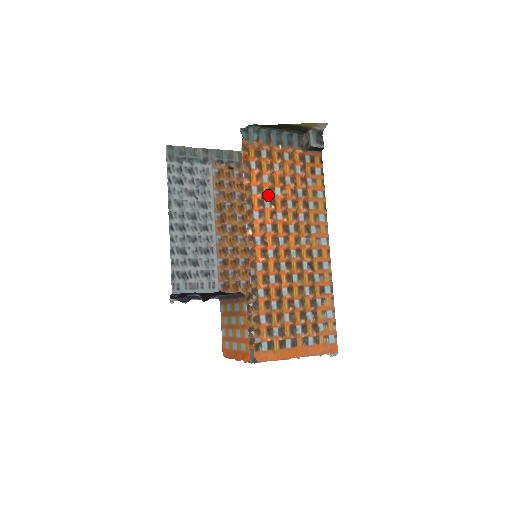
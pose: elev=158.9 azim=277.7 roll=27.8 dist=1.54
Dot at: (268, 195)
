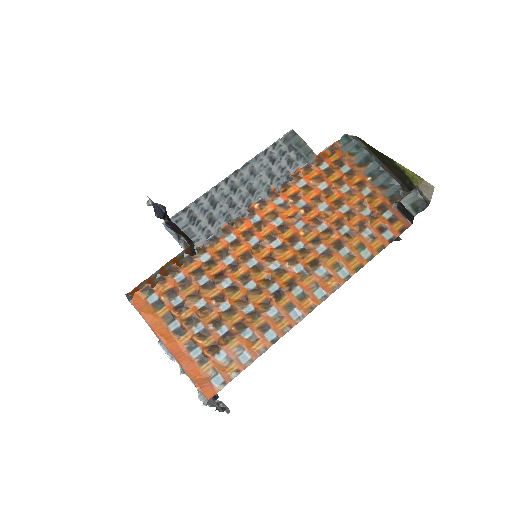
Dot at: (310, 199)
